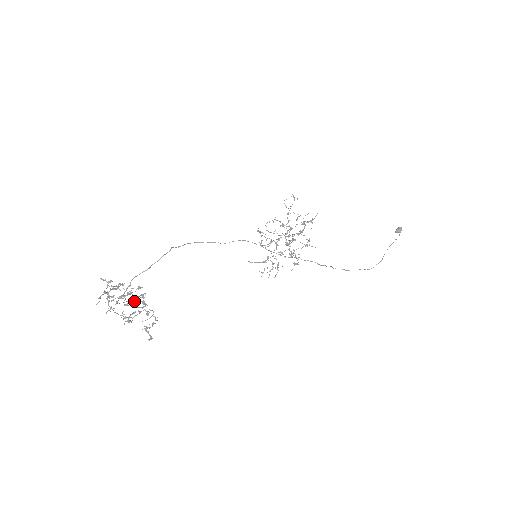
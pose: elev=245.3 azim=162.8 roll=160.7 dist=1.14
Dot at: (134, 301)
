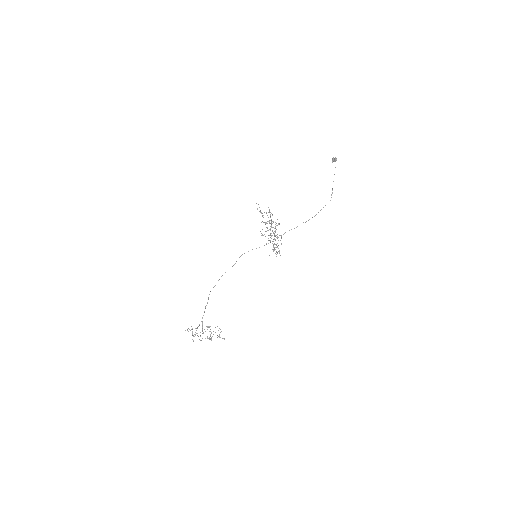
Dot at: (204, 329)
